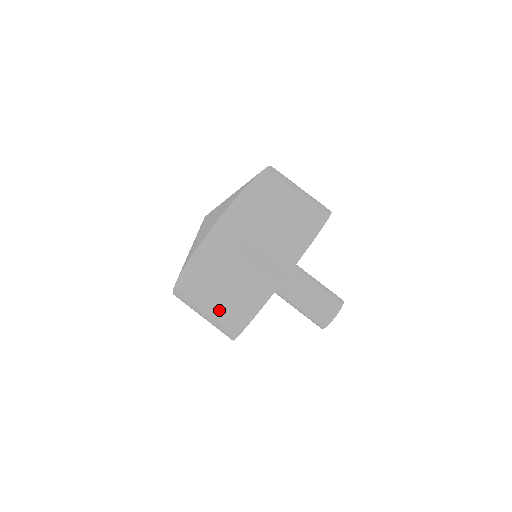
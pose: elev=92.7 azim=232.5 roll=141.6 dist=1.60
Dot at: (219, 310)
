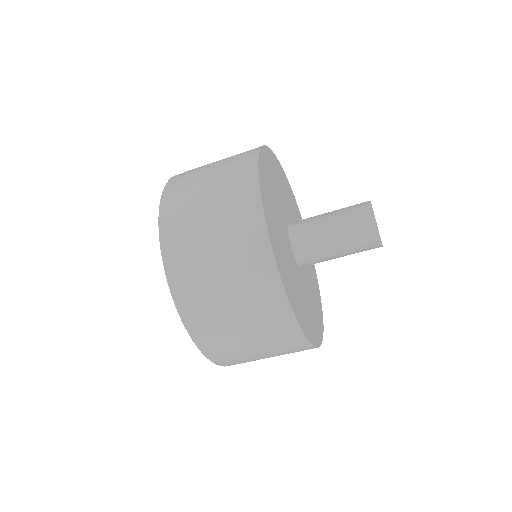
Dot at: (259, 335)
